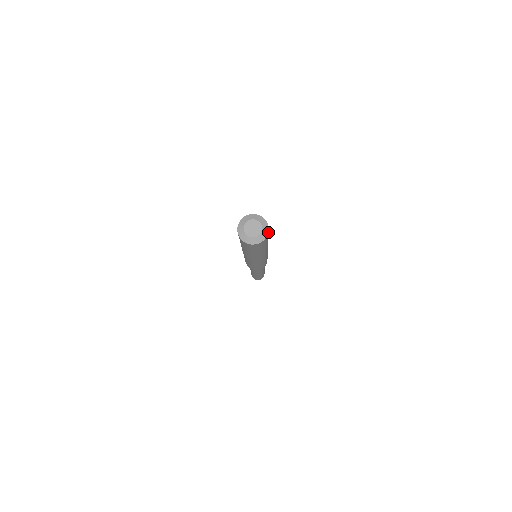
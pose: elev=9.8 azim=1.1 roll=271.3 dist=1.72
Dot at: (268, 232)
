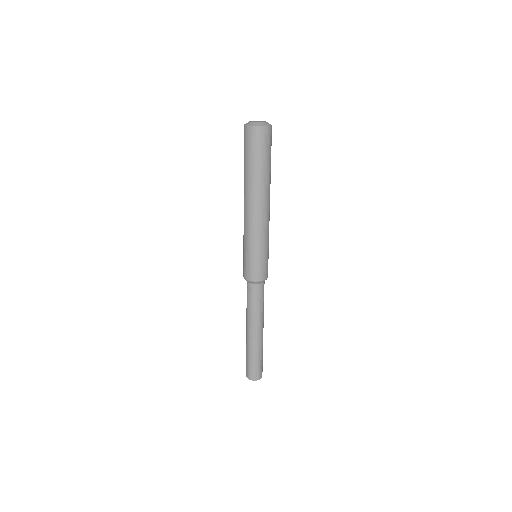
Dot at: (270, 133)
